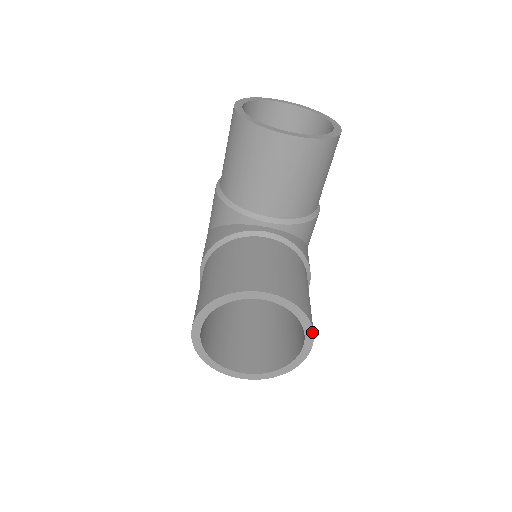
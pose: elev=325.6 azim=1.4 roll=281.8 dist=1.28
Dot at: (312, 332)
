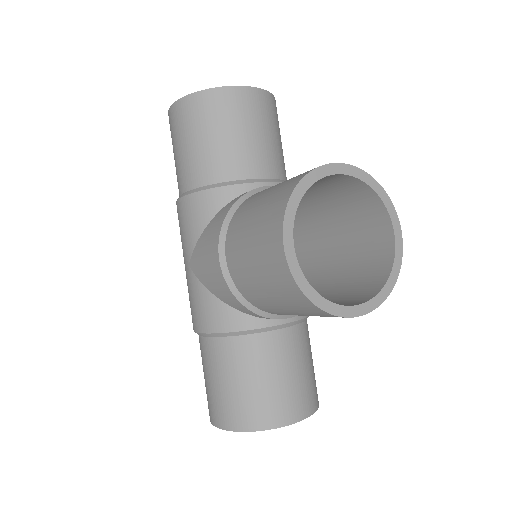
Dot at: (393, 208)
